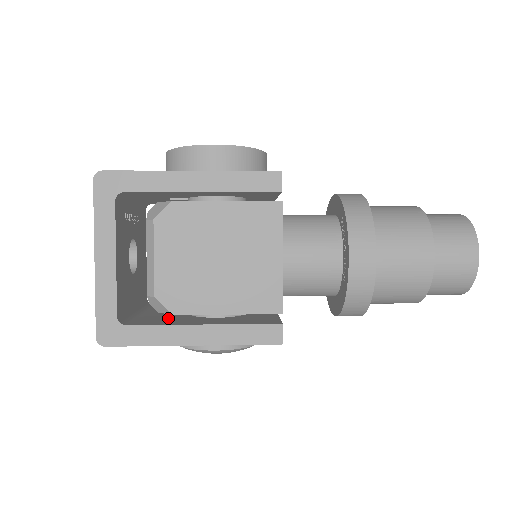
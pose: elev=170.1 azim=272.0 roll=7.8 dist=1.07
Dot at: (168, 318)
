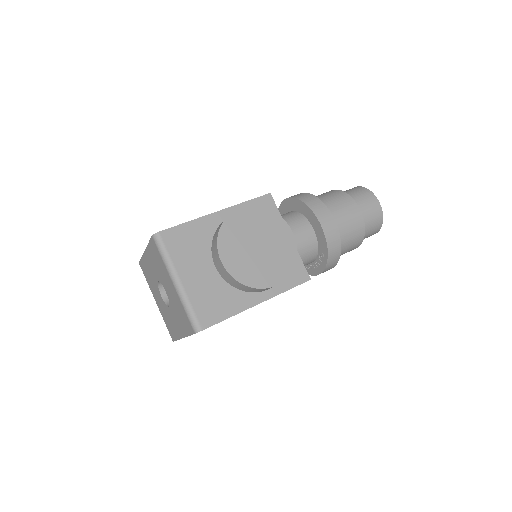
Dot at: occluded
